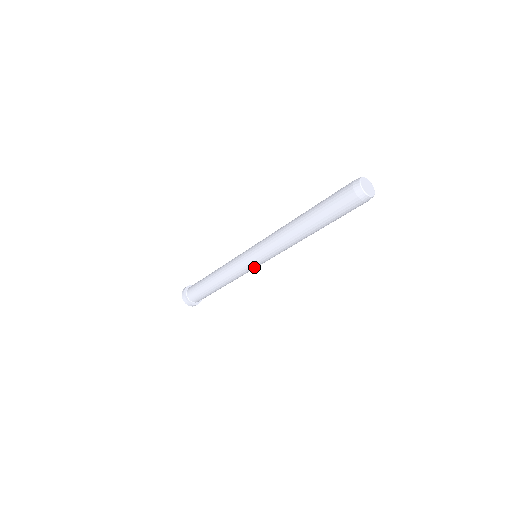
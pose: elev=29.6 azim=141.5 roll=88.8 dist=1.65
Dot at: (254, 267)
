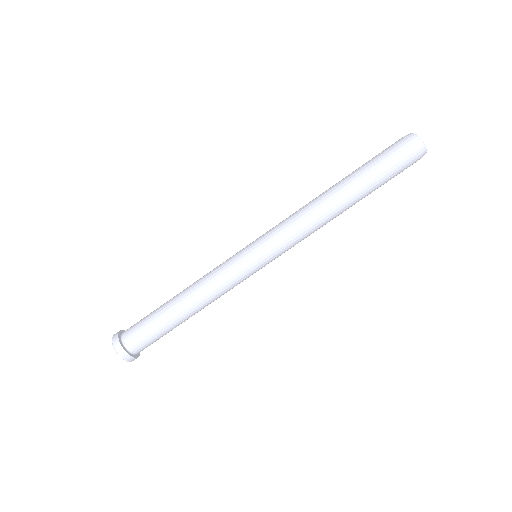
Dot at: (250, 265)
